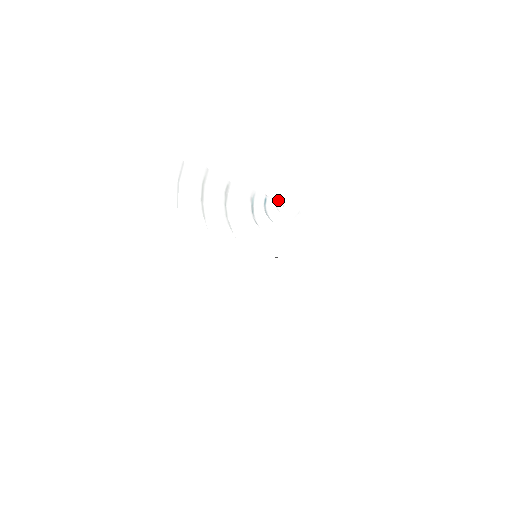
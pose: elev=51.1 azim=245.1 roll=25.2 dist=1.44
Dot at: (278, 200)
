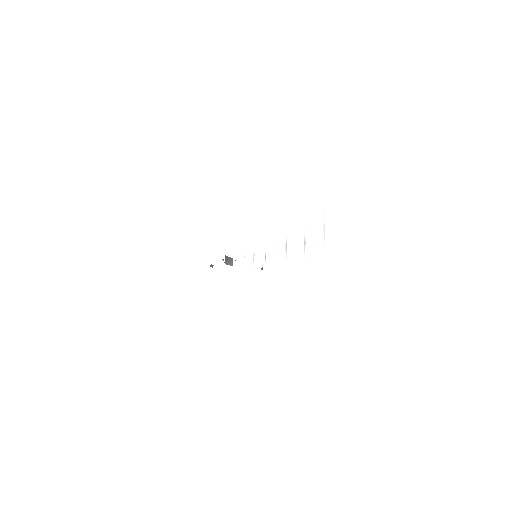
Dot at: occluded
